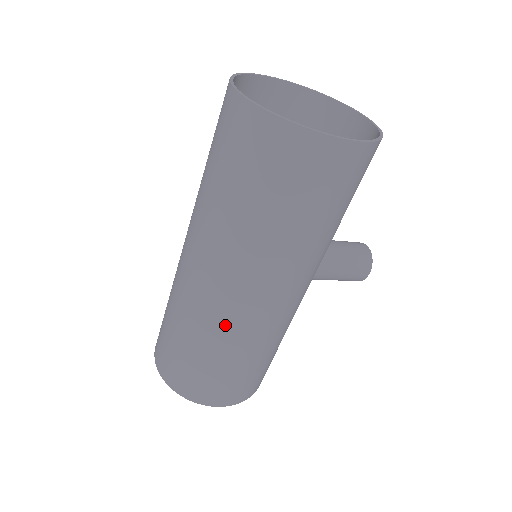
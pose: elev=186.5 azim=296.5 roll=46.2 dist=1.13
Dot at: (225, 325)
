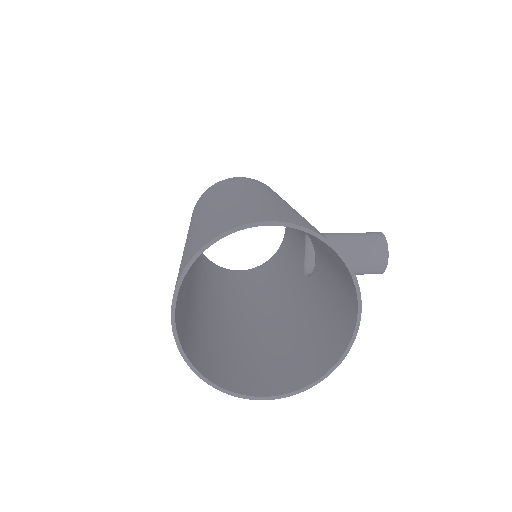
Dot at: occluded
